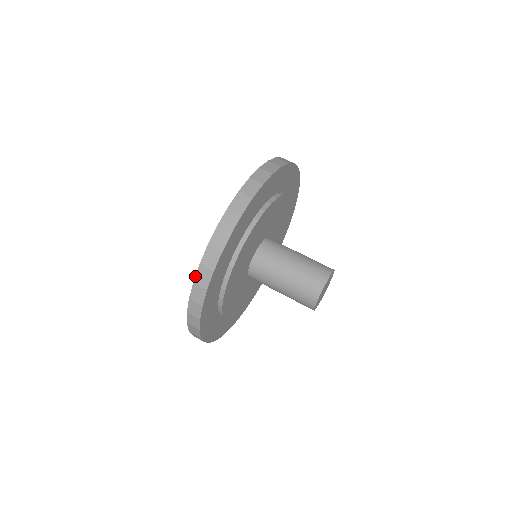
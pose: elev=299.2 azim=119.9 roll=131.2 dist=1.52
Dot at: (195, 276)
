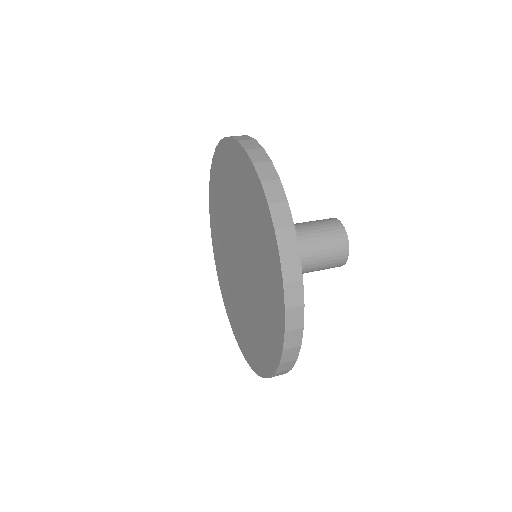
Dot at: (257, 175)
